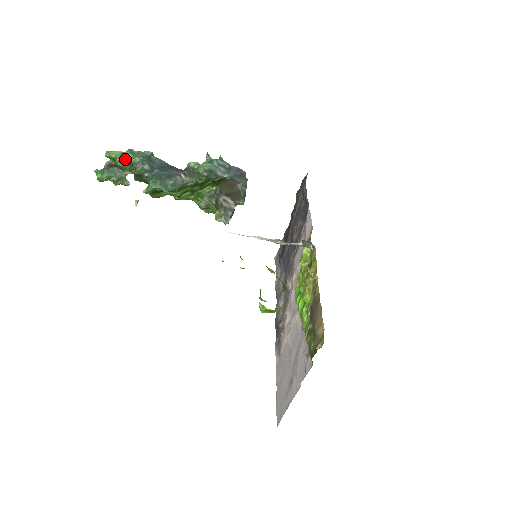
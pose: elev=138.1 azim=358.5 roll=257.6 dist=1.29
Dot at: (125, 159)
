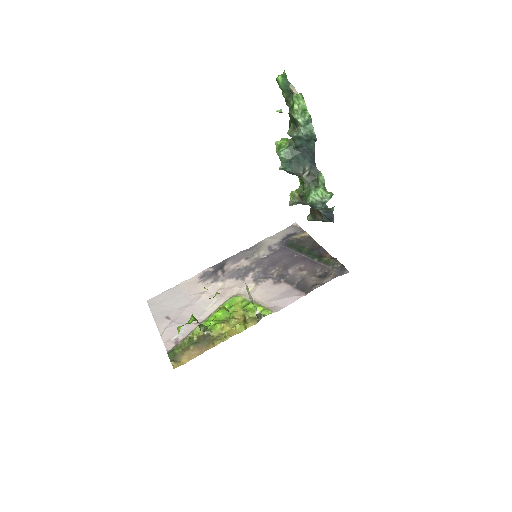
Dot at: (296, 120)
